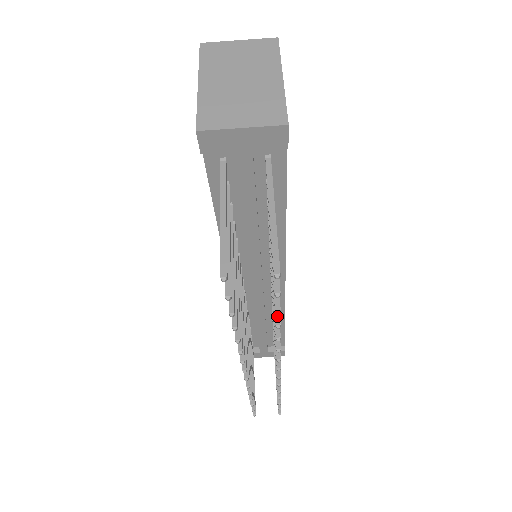
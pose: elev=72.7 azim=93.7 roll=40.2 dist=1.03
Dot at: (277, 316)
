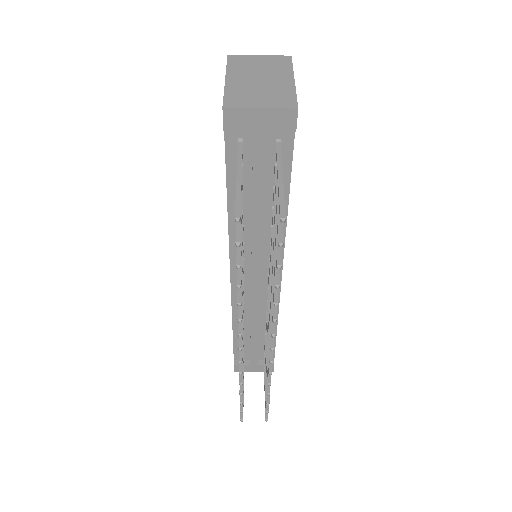
Dot at: (277, 278)
